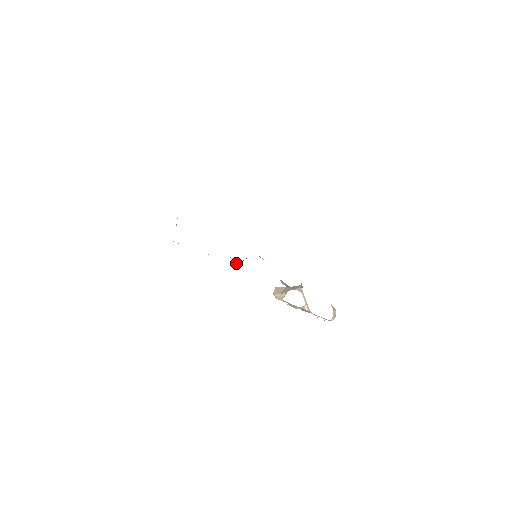
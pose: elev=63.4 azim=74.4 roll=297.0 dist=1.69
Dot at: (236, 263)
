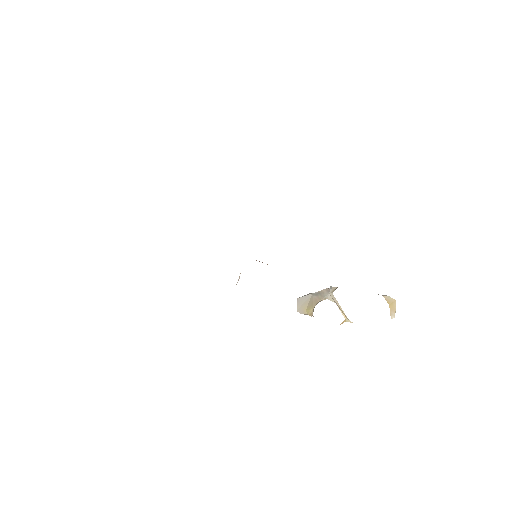
Dot at: occluded
